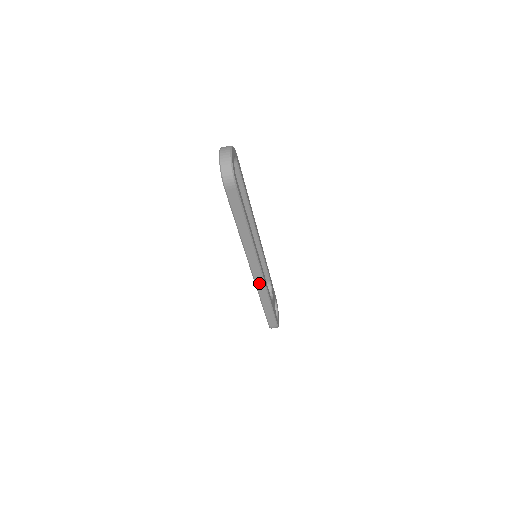
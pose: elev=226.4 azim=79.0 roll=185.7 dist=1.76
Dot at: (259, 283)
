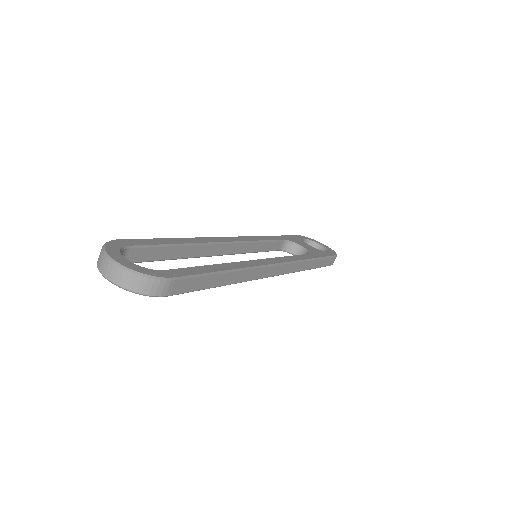
Dot at: (291, 269)
